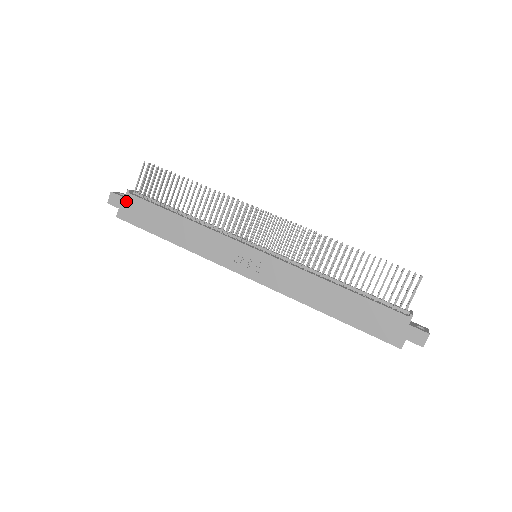
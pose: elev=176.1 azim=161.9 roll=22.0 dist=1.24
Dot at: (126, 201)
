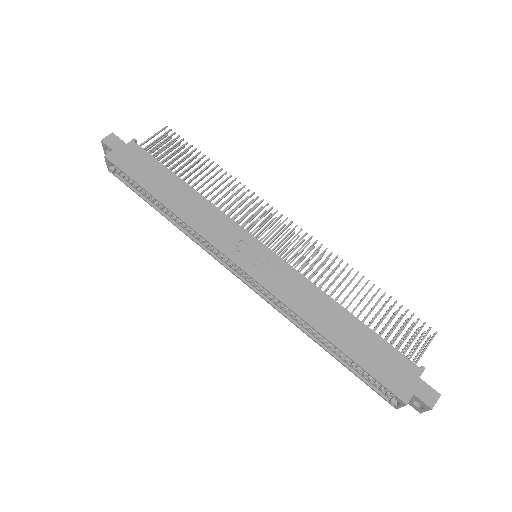
Dot at: (126, 147)
